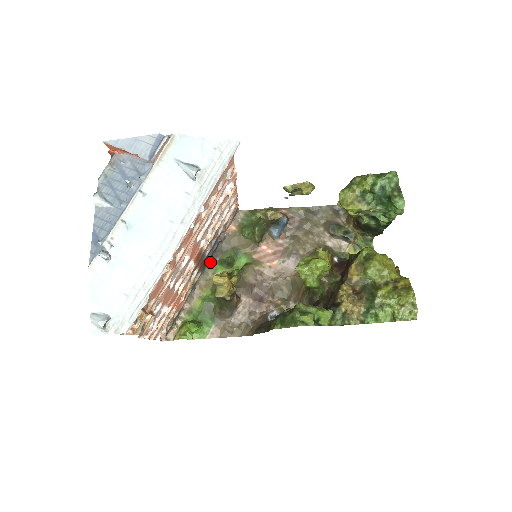
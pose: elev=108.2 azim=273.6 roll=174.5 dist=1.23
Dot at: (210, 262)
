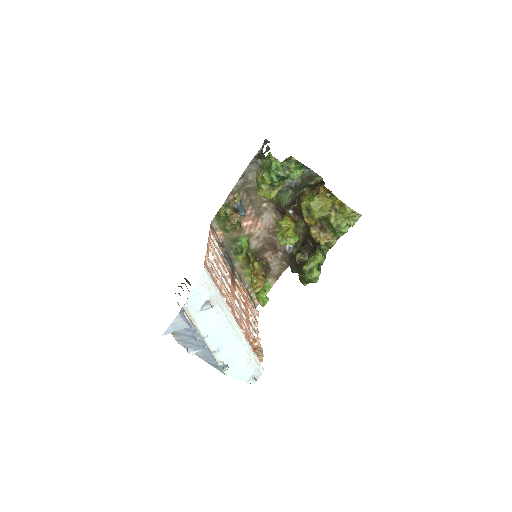
Dot at: (231, 260)
